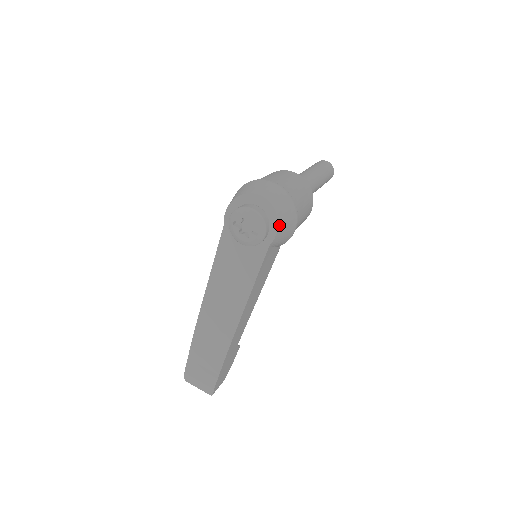
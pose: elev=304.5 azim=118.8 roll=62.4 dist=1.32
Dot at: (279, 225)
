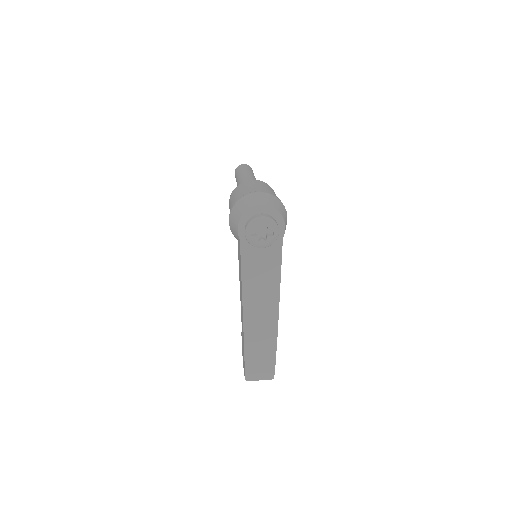
Dot at: (284, 221)
